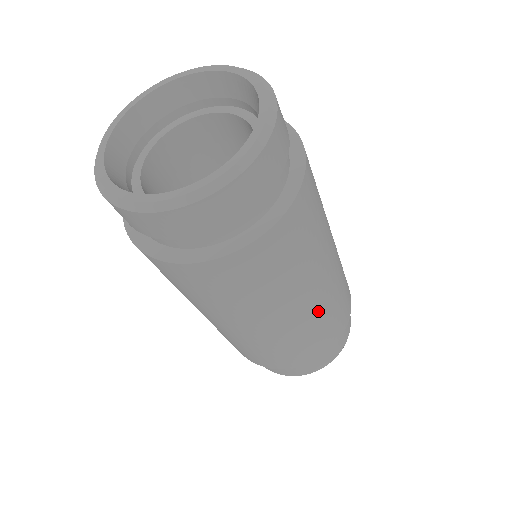
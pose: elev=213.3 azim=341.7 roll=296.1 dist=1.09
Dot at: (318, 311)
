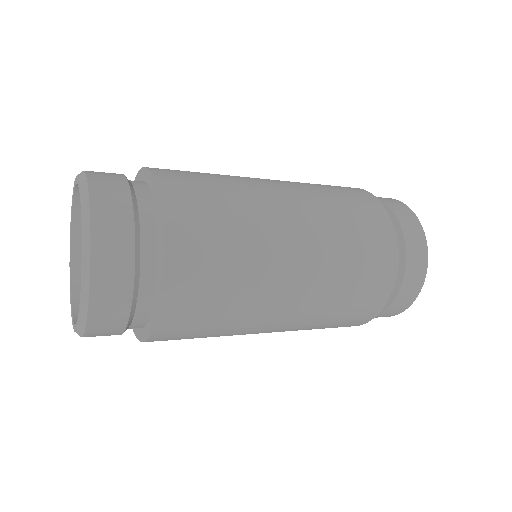
Dot at: (315, 300)
